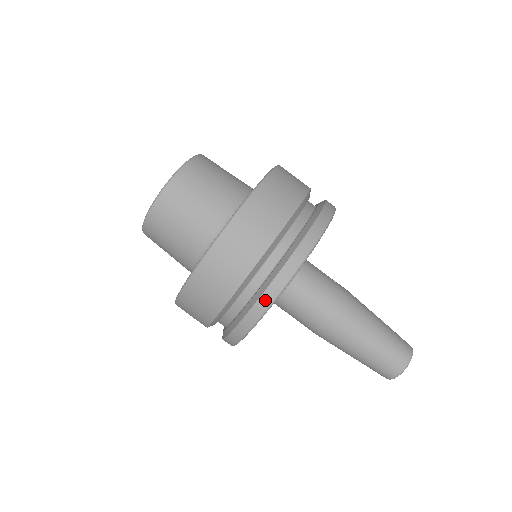
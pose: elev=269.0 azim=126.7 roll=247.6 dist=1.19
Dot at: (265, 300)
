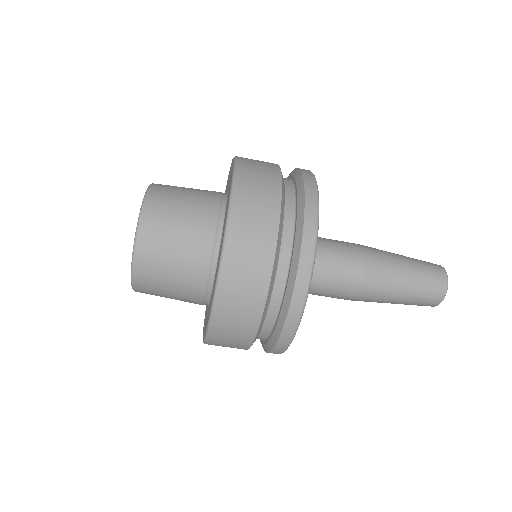
Dot at: occluded
